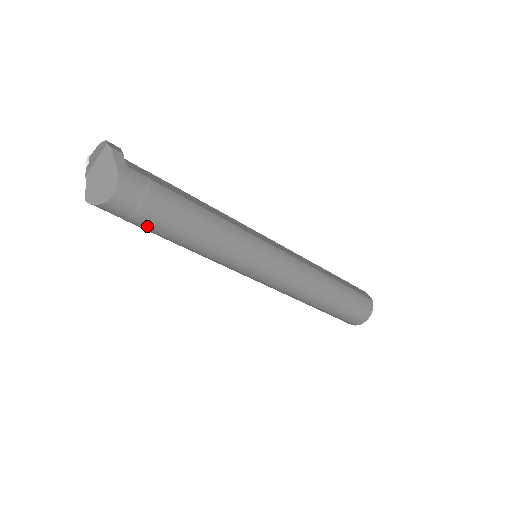
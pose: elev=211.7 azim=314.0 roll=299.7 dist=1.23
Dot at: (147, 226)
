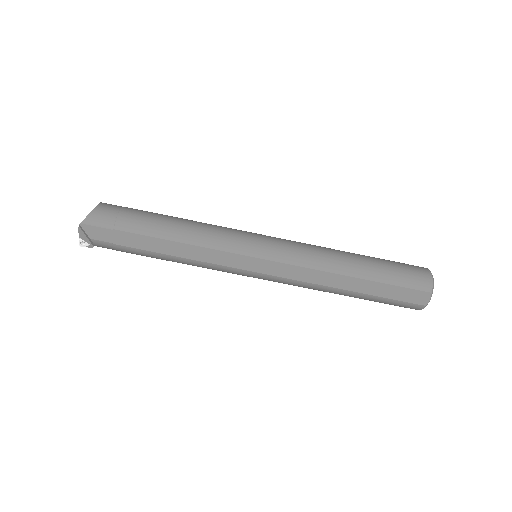
Dot at: (134, 220)
